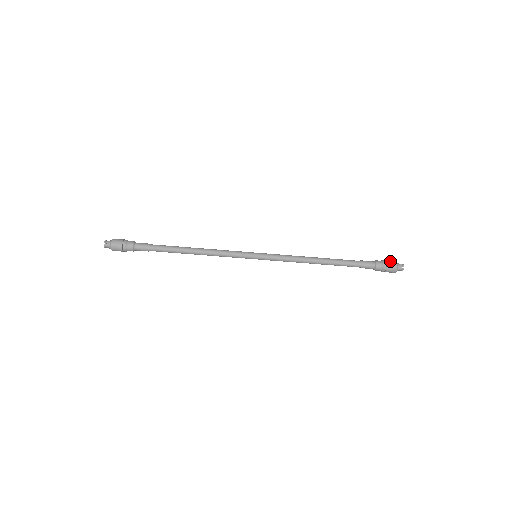
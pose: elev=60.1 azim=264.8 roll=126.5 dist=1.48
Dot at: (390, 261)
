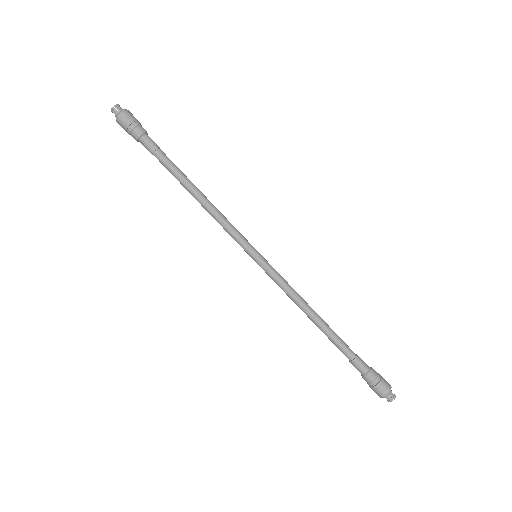
Dot at: (386, 382)
